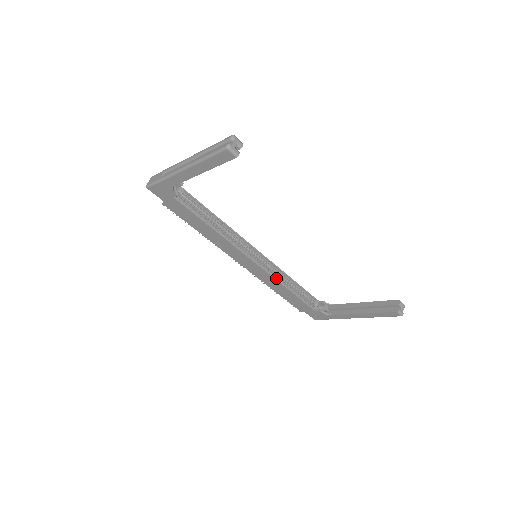
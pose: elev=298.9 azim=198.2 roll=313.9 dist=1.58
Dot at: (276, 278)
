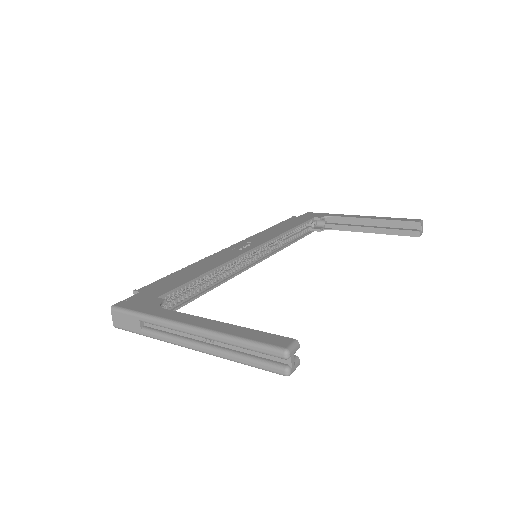
Dot at: (277, 248)
